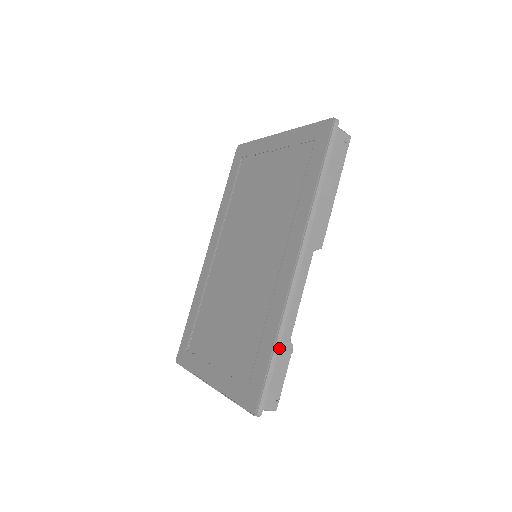
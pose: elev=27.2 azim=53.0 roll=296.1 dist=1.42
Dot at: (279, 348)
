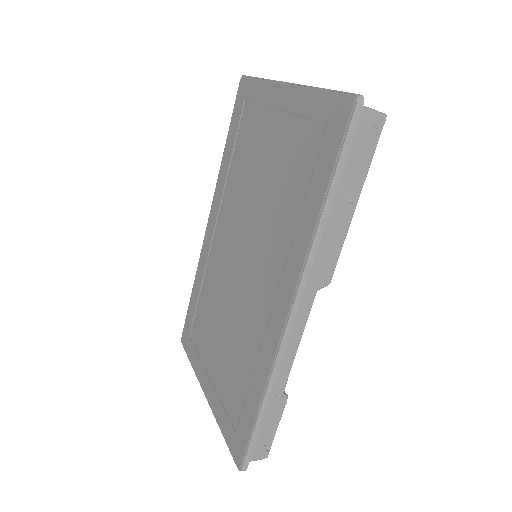
Dot at: (268, 404)
